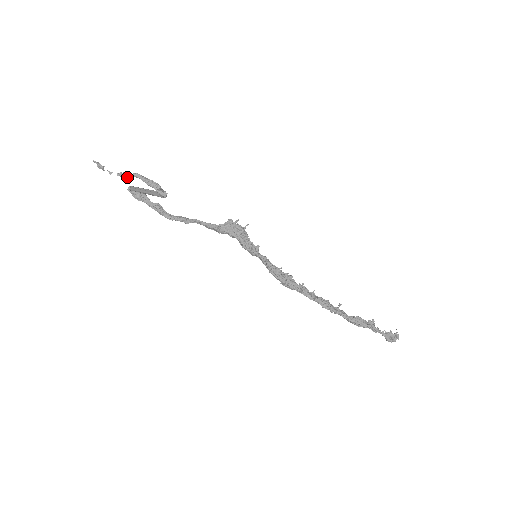
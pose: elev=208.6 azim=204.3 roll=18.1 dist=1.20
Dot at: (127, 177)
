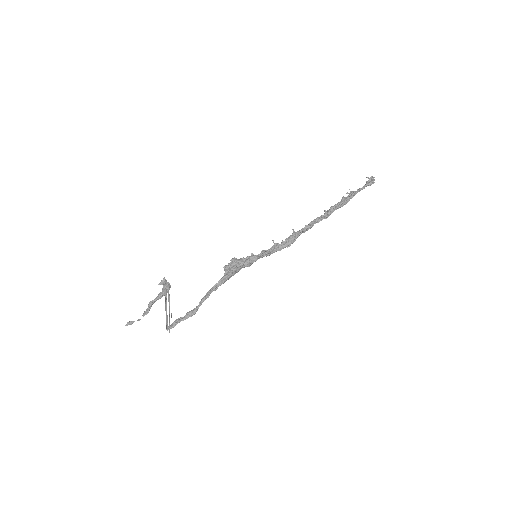
Dot at: (148, 311)
